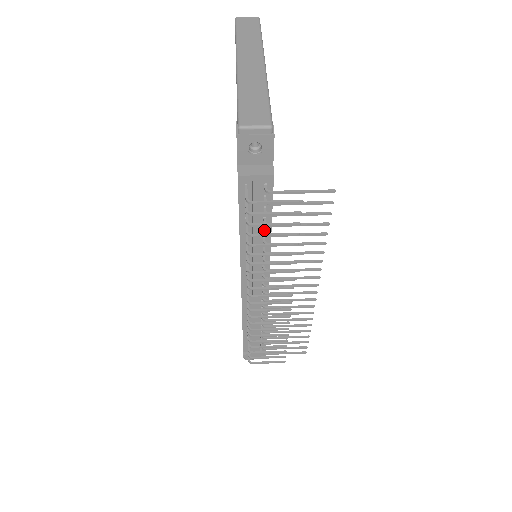
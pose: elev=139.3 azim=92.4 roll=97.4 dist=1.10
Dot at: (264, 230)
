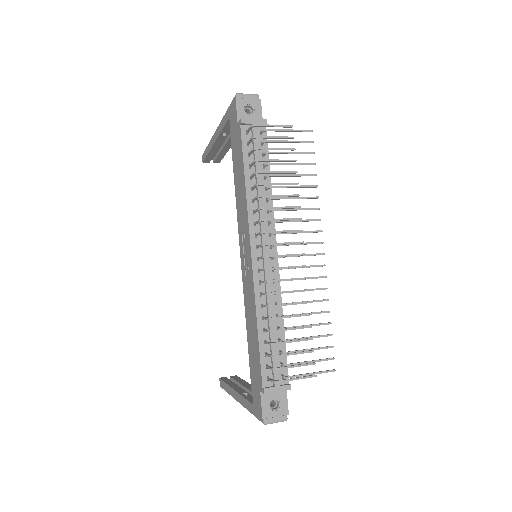
Dot at: (265, 176)
